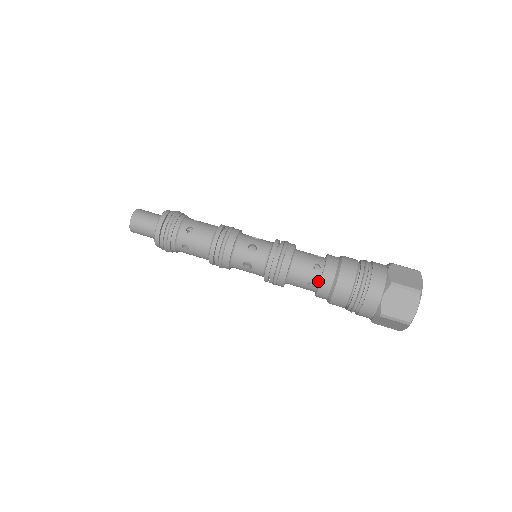
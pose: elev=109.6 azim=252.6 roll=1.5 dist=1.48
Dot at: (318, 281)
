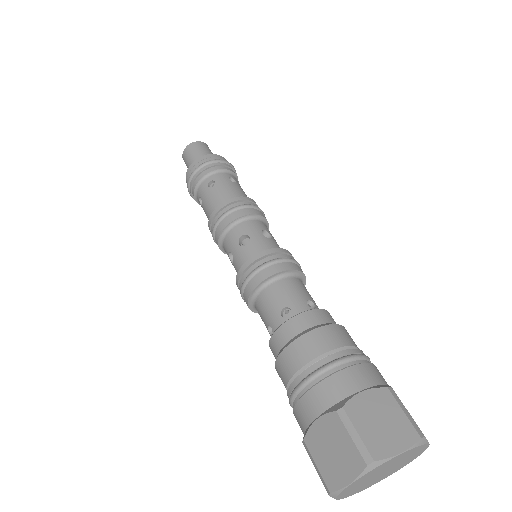
Dot at: (298, 314)
